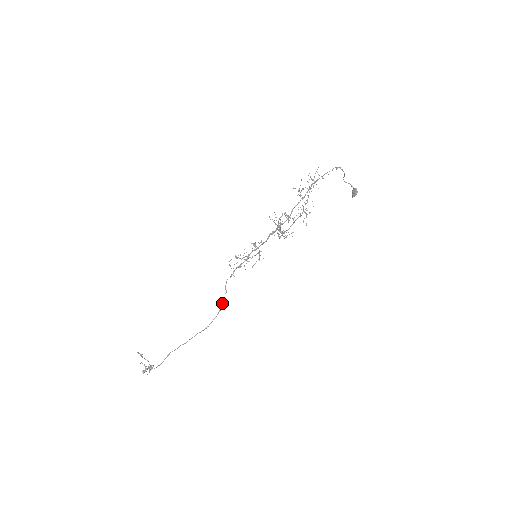
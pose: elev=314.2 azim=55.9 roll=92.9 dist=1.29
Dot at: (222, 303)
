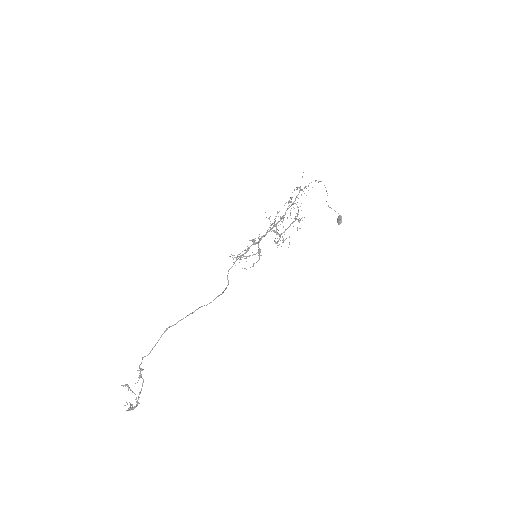
Dot at: occluded
